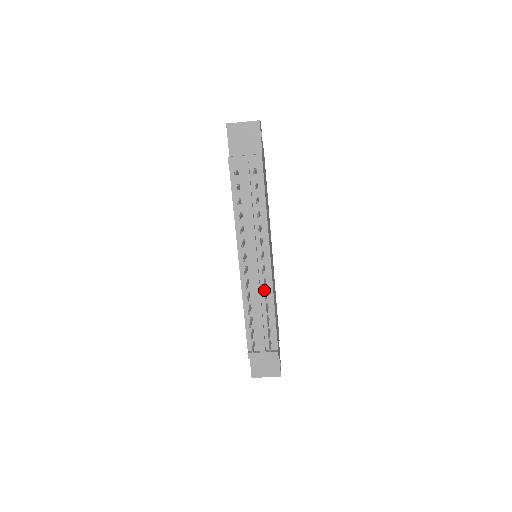
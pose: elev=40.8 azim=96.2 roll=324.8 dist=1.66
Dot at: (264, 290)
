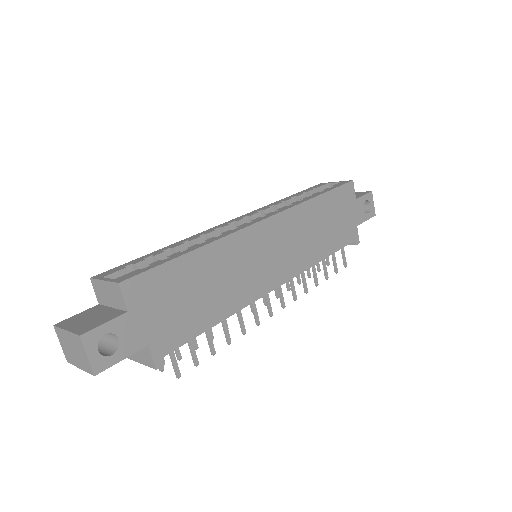
Dot at: occluded
